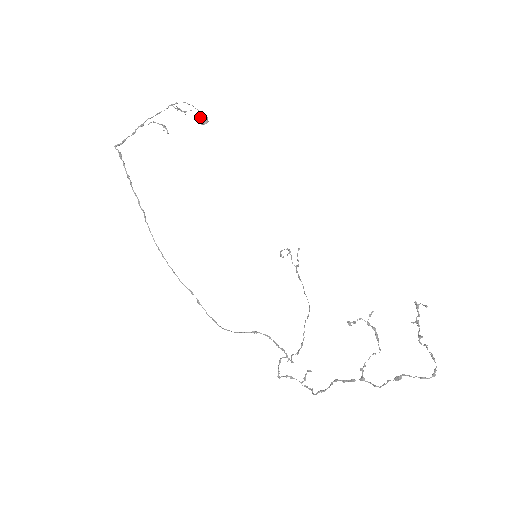
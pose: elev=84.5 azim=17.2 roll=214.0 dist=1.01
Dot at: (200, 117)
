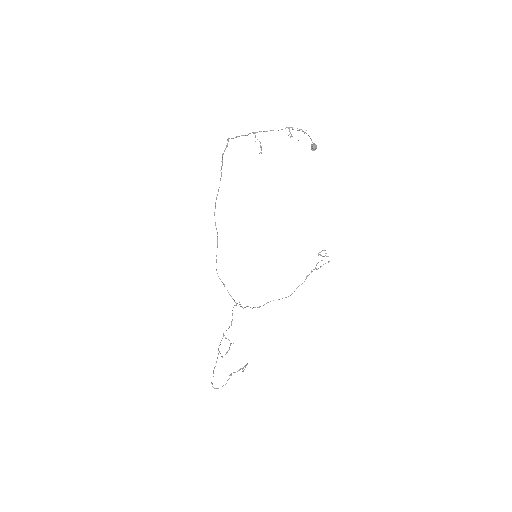
Dot at: (313, 143)
